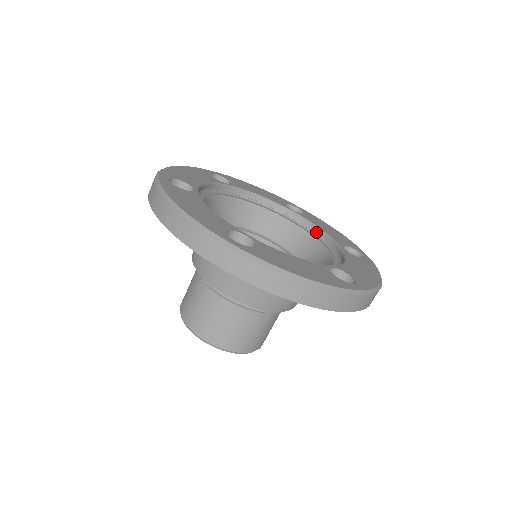
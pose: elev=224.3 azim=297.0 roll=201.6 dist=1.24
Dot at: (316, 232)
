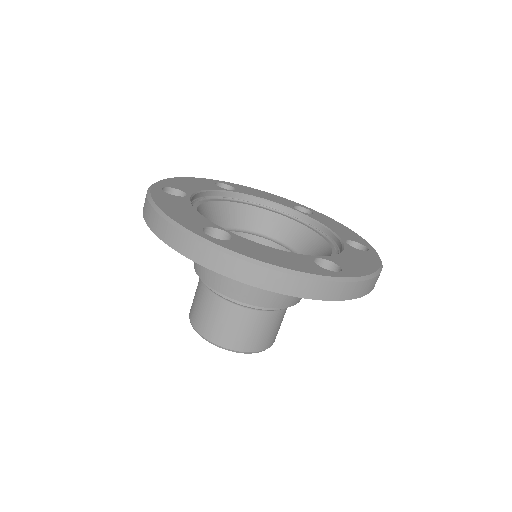
Dot at: (261, 203)
